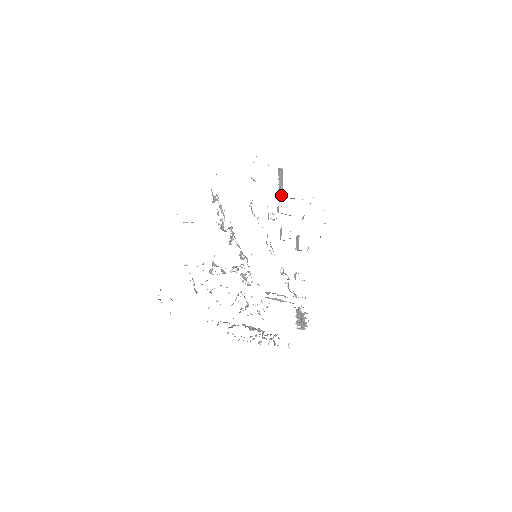
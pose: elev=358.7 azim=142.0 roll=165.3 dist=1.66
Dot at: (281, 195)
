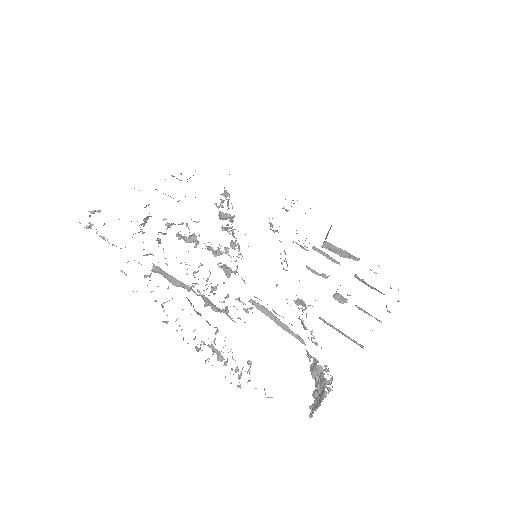
Dot at: (324, 242)
